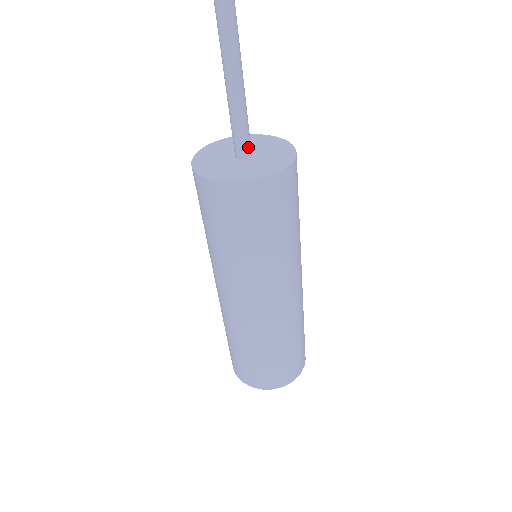
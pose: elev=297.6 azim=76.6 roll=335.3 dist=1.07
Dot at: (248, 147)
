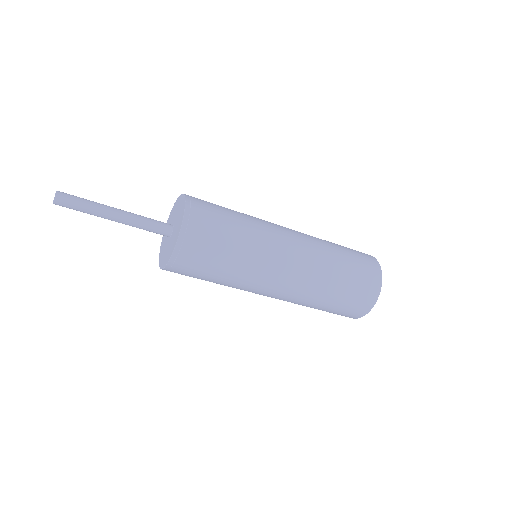
Dot at: (164, 227)
